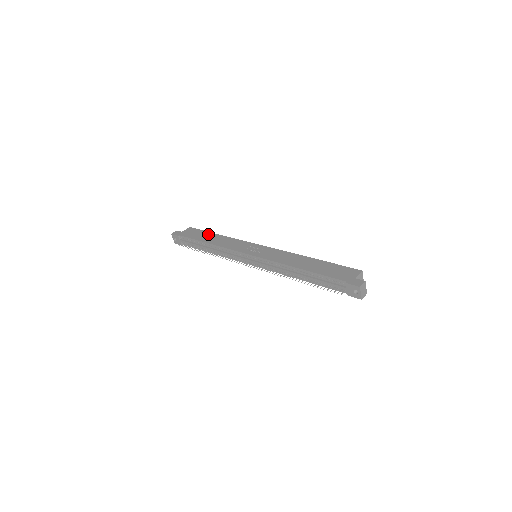
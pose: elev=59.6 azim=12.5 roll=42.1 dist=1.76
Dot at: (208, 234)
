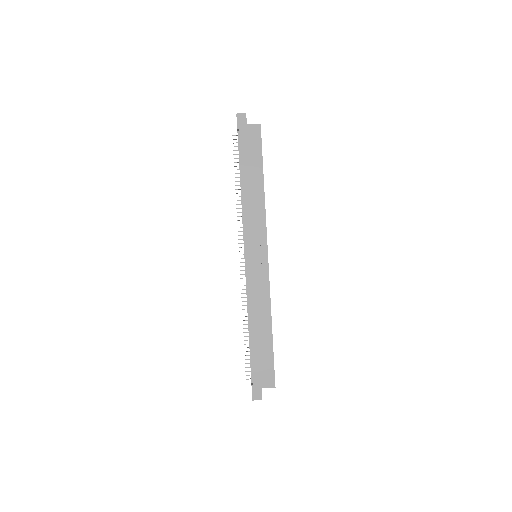
Dot at: (258, 168)
